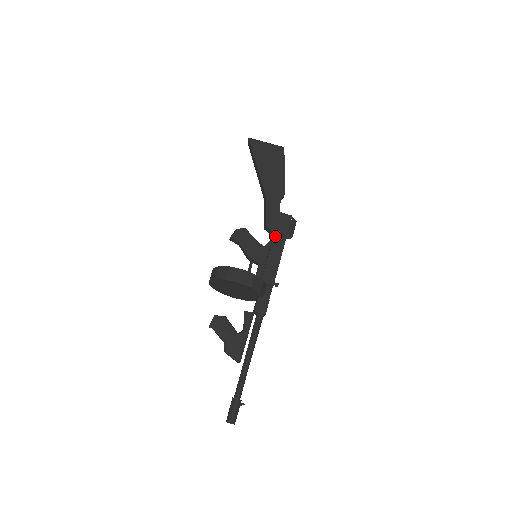
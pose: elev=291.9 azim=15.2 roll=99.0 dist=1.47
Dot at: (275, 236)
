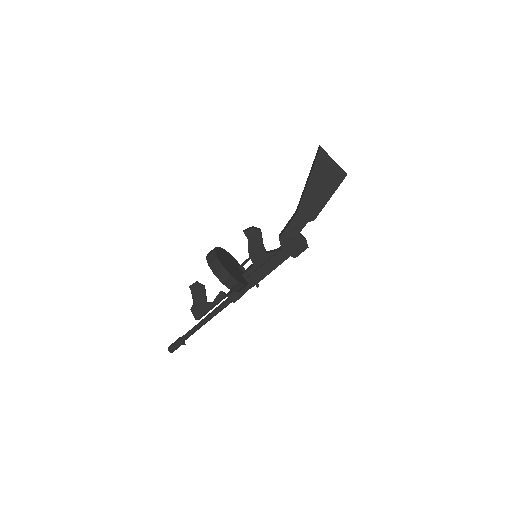
Dot at: (281, 251)
